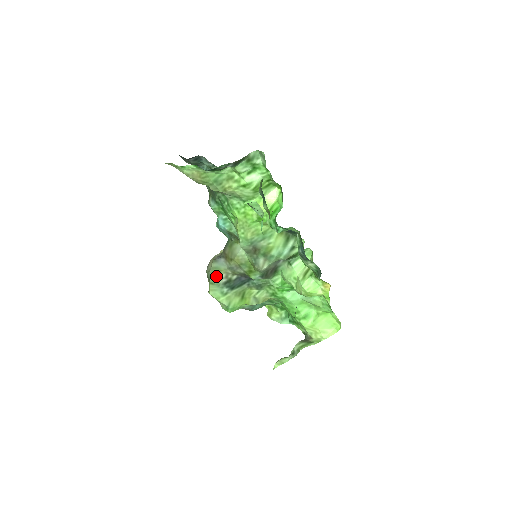
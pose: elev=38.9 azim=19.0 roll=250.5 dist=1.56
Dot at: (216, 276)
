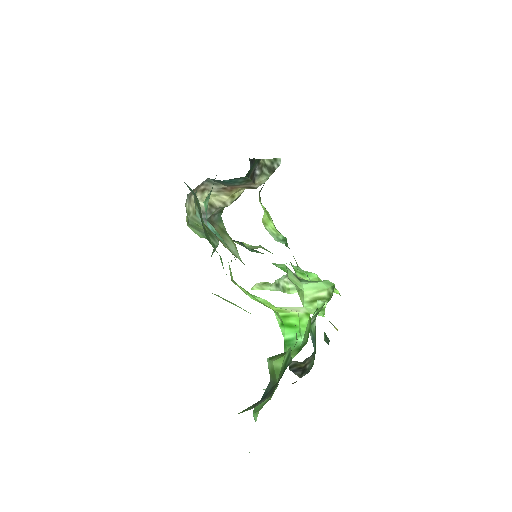
Dot at: (197, 226)
